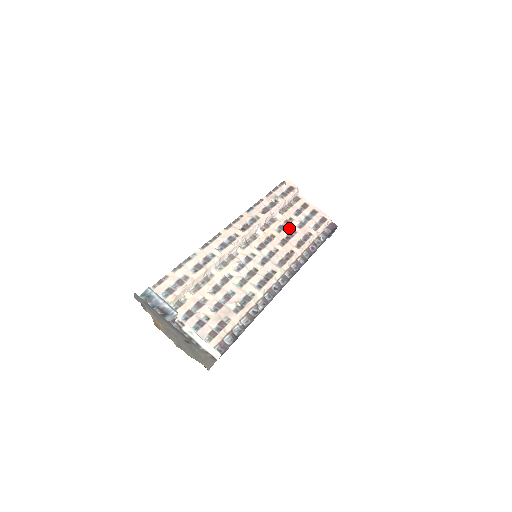
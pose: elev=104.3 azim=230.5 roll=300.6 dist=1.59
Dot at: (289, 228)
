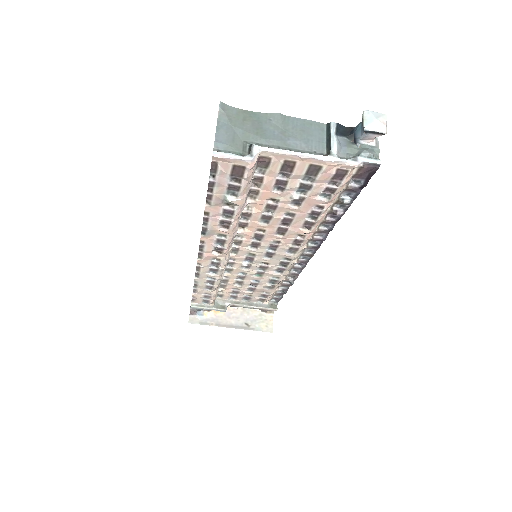
Dot at: (279, 212)
